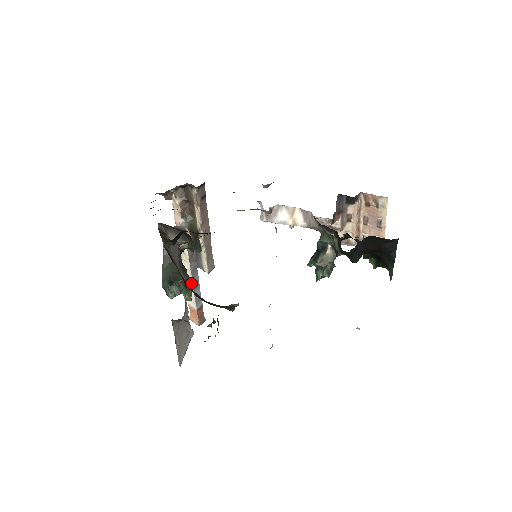
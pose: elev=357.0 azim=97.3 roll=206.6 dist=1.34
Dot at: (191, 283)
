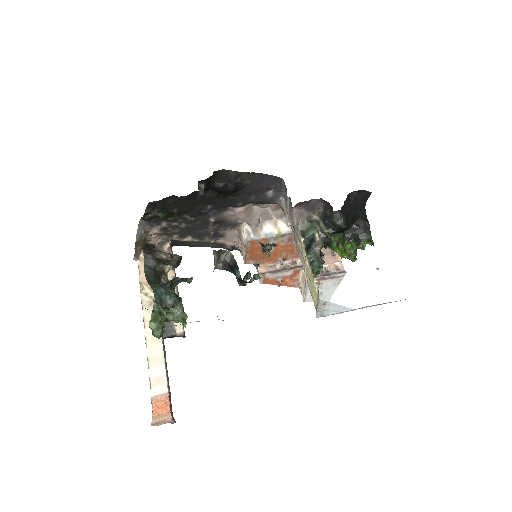
Dot at: occluded
